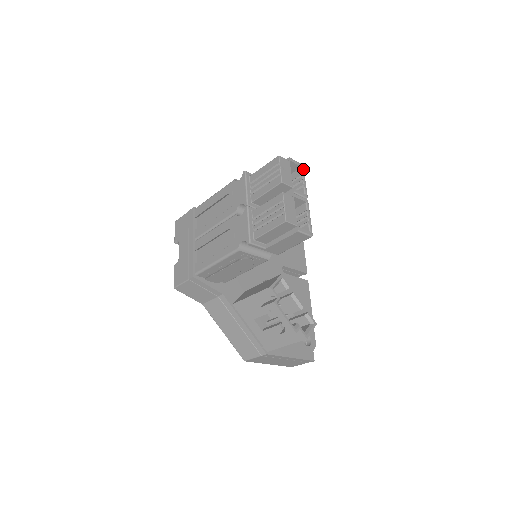
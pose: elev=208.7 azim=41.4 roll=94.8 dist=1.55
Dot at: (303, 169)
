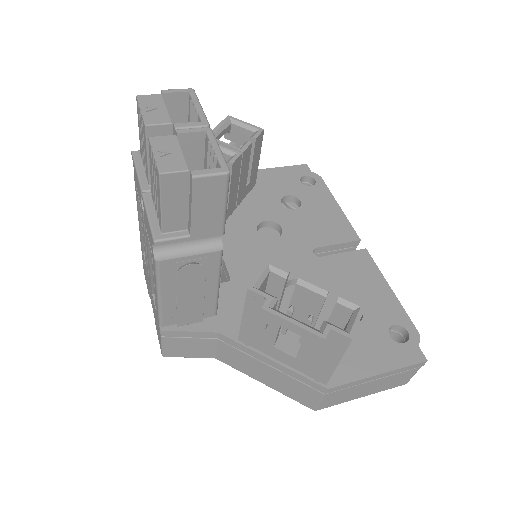
Dot at: (193, 93)
